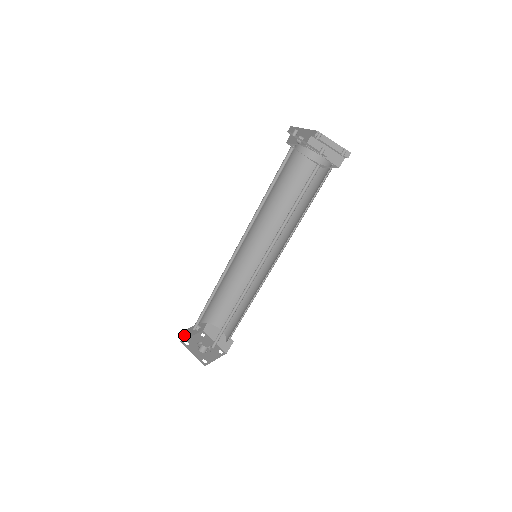
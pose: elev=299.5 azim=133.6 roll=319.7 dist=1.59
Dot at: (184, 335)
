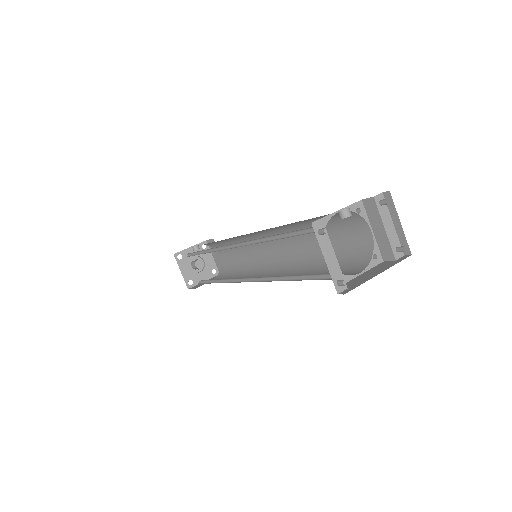
Dot at: occluded
